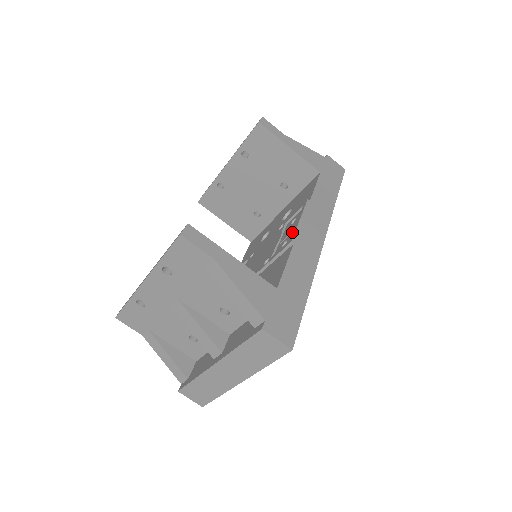
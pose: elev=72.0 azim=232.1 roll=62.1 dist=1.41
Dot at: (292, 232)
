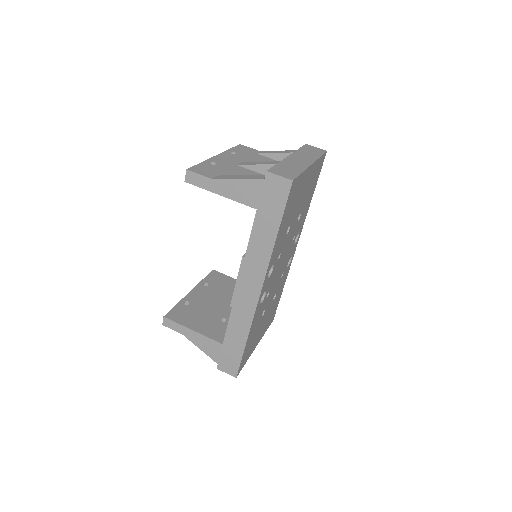
Dot at: occluded
